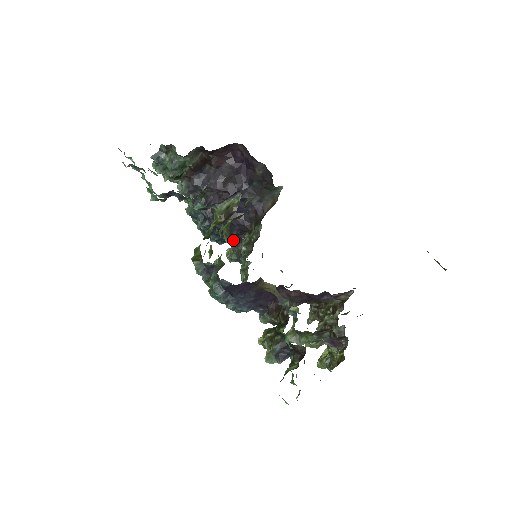
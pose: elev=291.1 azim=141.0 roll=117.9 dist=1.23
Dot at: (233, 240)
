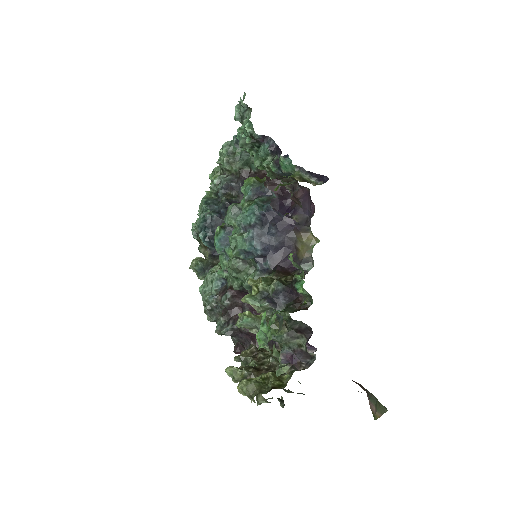
Dot at: (214, 252)
